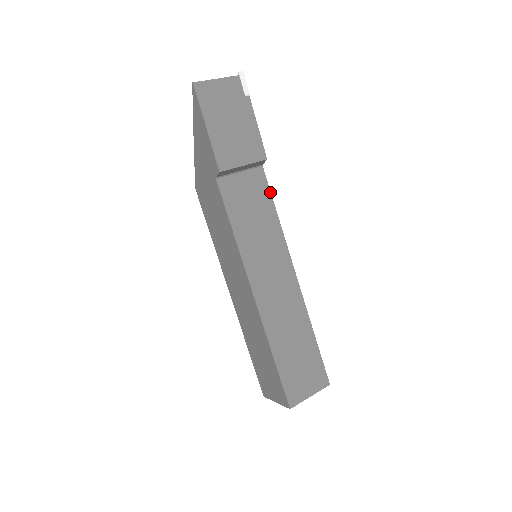
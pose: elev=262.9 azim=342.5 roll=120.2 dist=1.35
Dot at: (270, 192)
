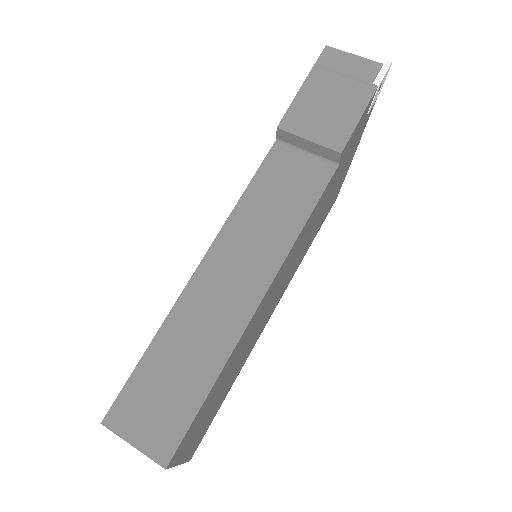
Dot at: (321, 195)
